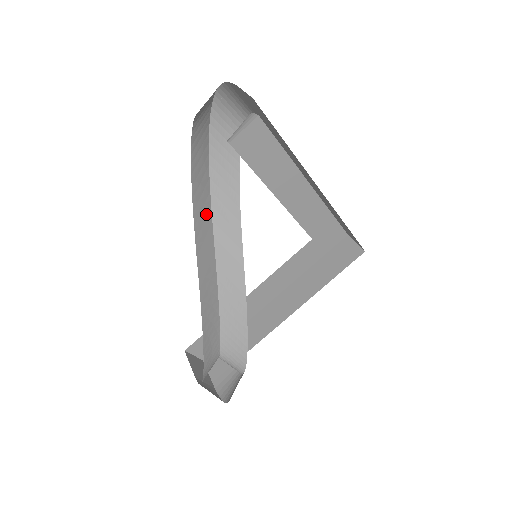
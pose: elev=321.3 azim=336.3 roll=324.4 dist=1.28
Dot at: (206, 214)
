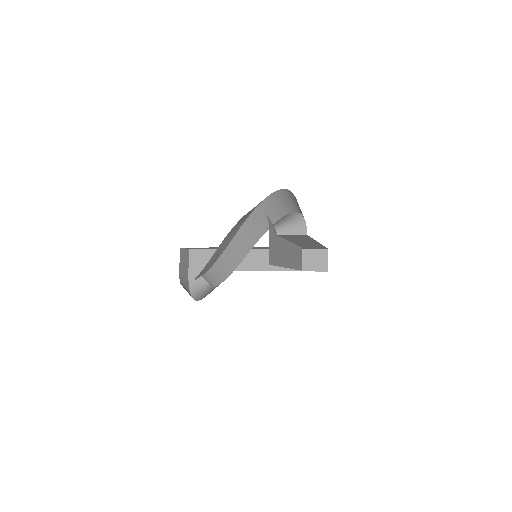
Dot at: (238, 226)
